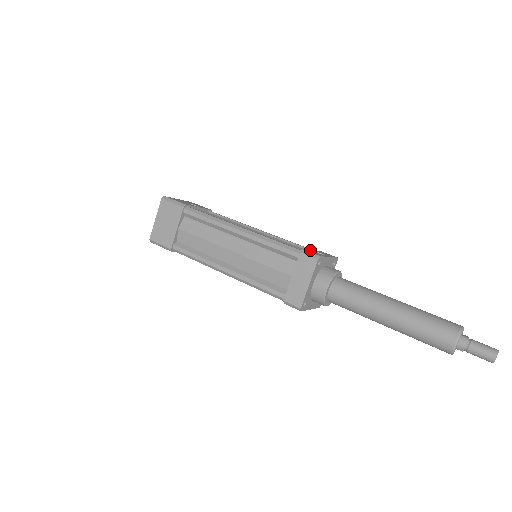
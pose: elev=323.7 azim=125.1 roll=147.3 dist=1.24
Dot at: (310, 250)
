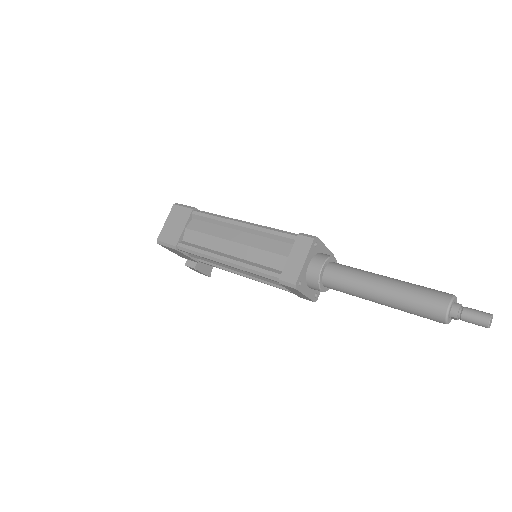
Dot at: occluded
